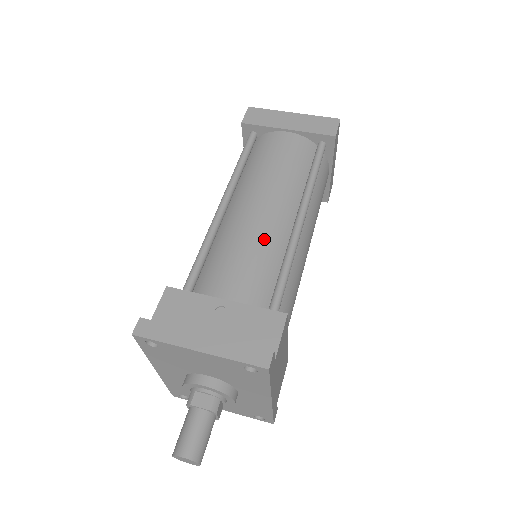
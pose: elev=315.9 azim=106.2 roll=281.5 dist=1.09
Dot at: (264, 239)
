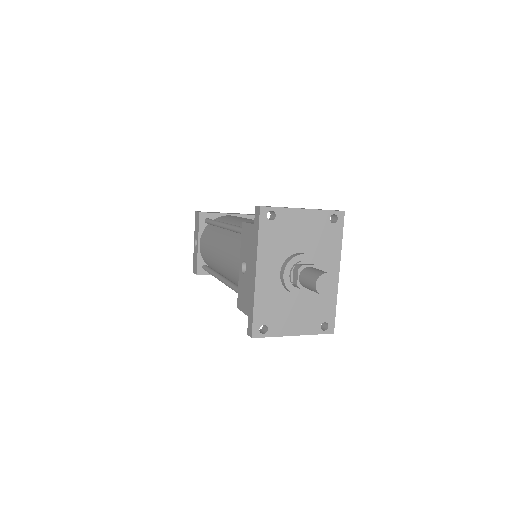
Dot at: occluded
